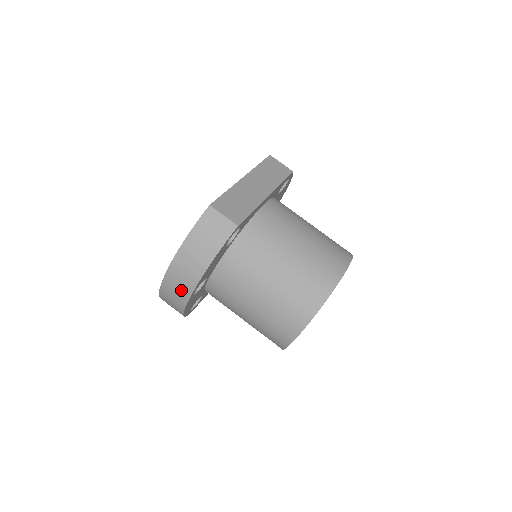
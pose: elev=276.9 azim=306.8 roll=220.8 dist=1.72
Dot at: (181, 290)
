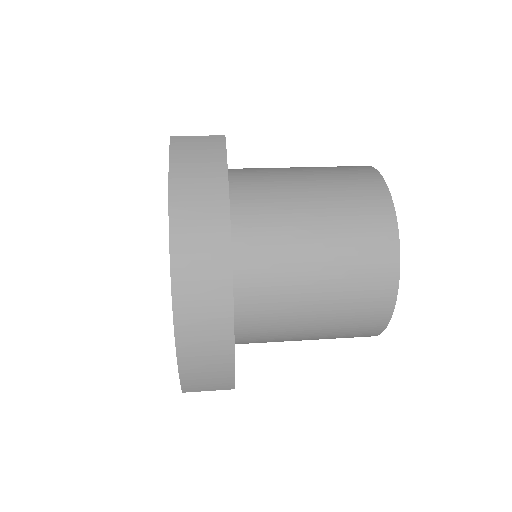
Dot at: (211, 273)
